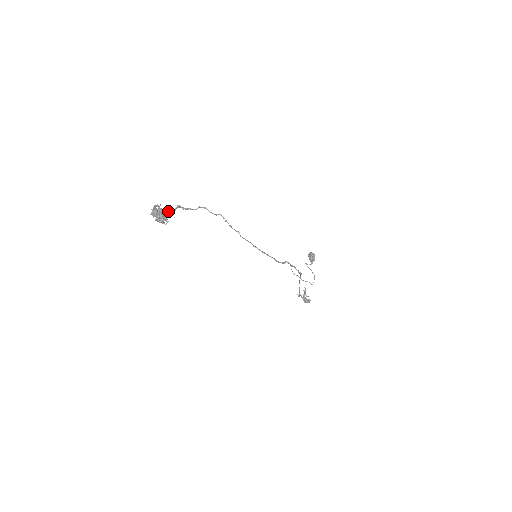
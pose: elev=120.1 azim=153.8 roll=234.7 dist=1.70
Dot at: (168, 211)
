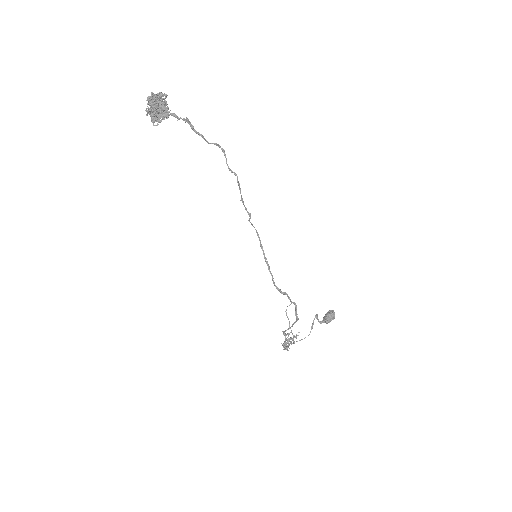
Dot at: (168, 113)
